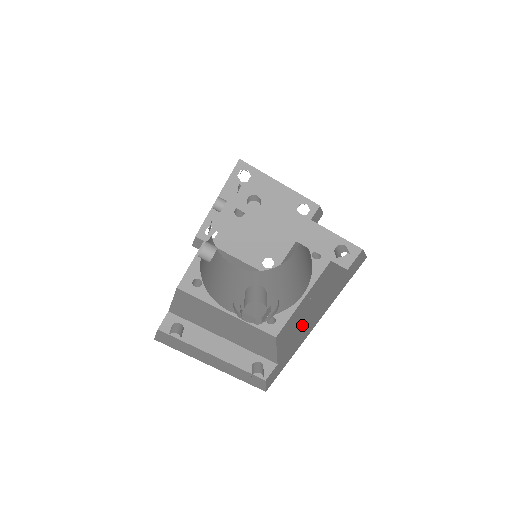
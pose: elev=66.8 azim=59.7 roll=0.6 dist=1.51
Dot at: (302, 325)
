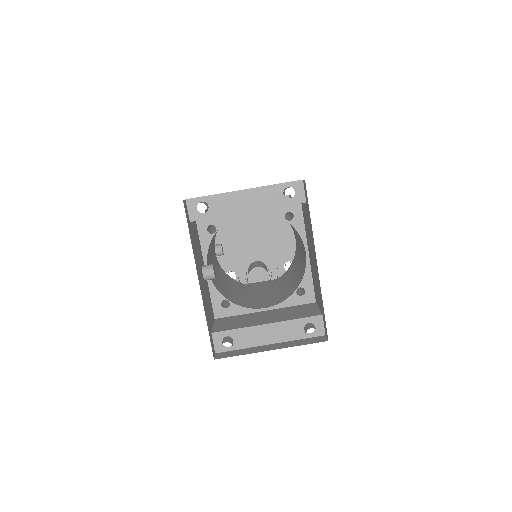
Dot at: (315, 271)
